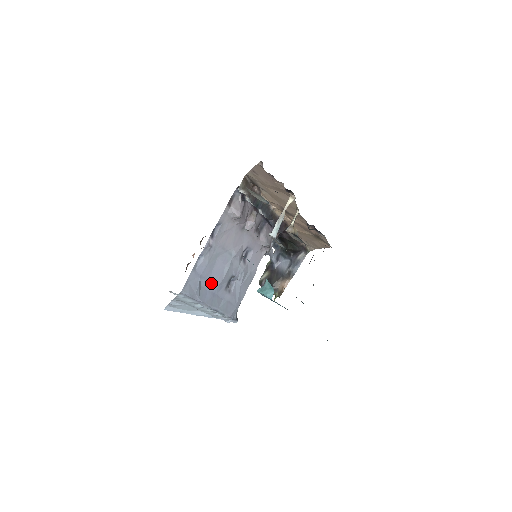
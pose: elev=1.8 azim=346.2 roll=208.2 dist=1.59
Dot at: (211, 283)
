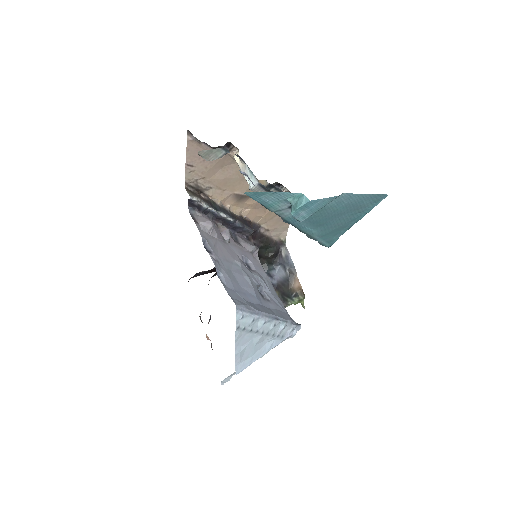
Dot at: (249, 296)
